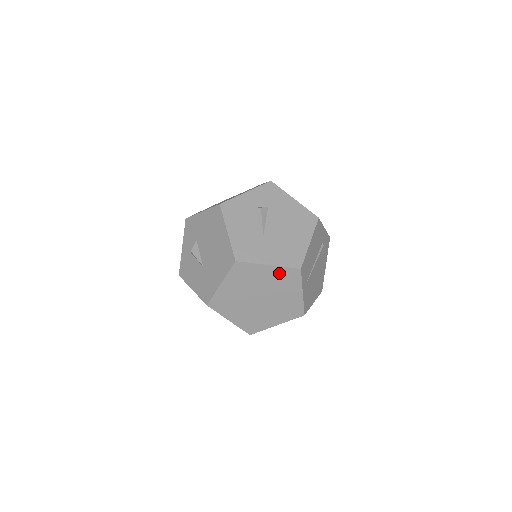
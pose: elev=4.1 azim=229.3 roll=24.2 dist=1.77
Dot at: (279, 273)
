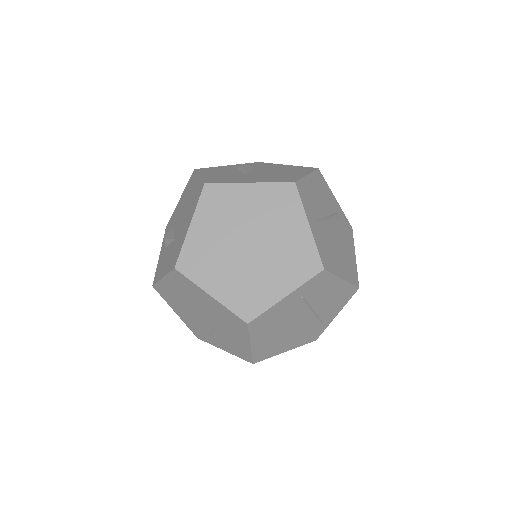
Dot at: (267, 194)
